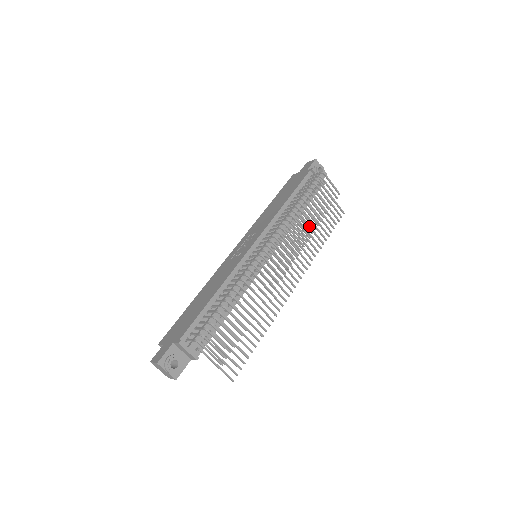
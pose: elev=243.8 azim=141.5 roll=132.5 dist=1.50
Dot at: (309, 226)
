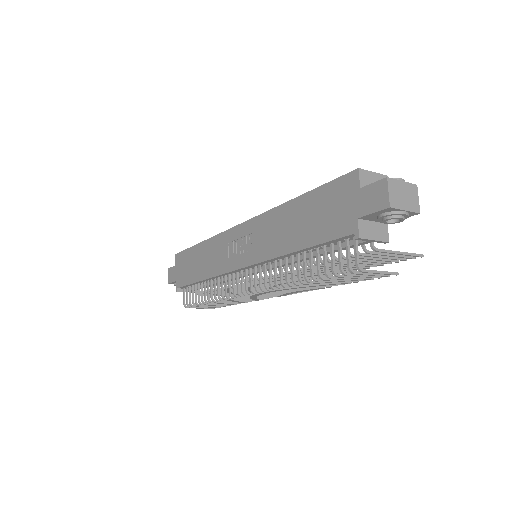
Dot at: occluded
